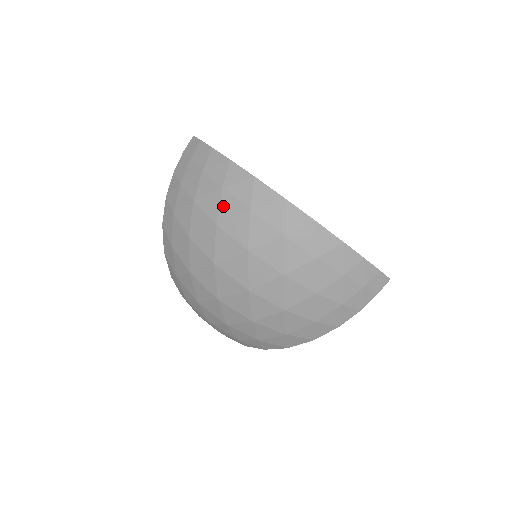
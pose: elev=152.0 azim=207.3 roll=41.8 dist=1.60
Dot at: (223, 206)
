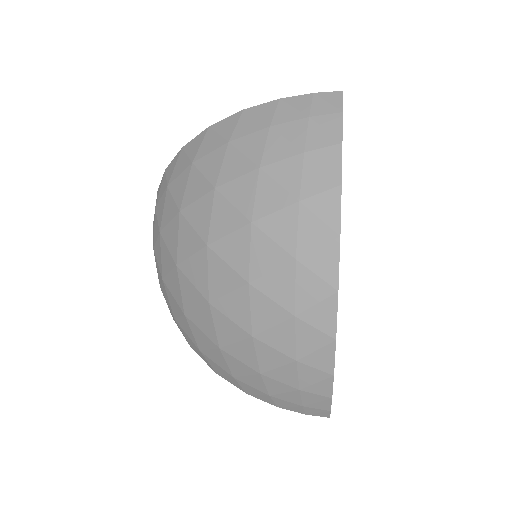
Dot at: (278, 217)
